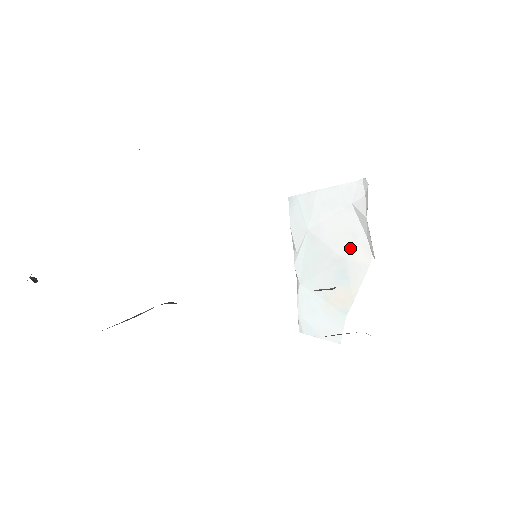
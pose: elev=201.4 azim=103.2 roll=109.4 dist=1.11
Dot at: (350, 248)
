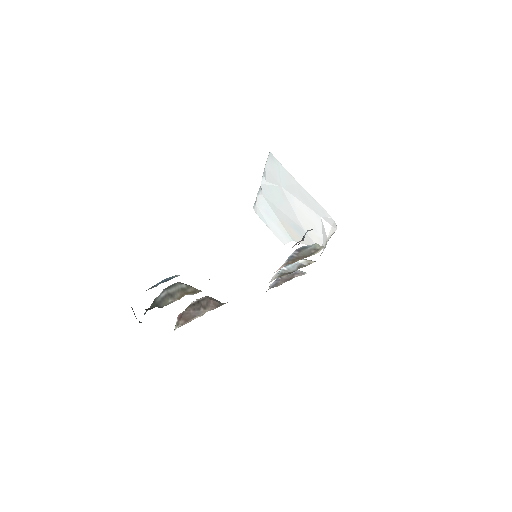
Dot at: occluded
